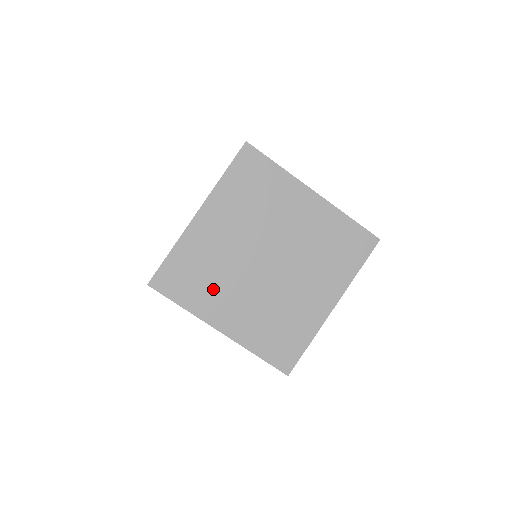
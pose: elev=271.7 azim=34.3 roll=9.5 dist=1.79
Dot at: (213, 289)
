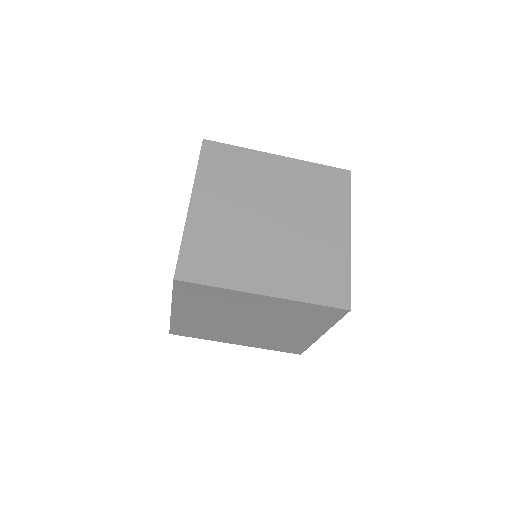
Dot at: (237, 260)
